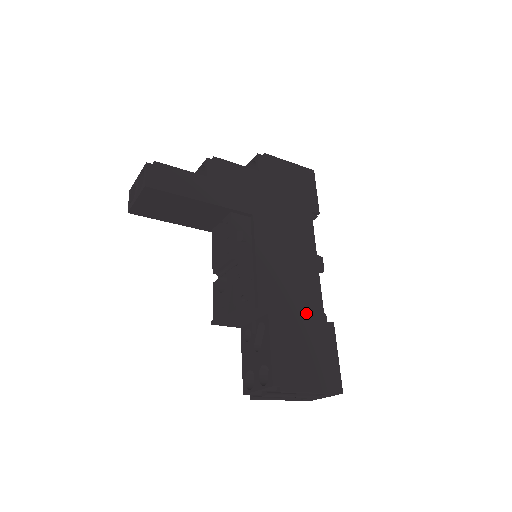
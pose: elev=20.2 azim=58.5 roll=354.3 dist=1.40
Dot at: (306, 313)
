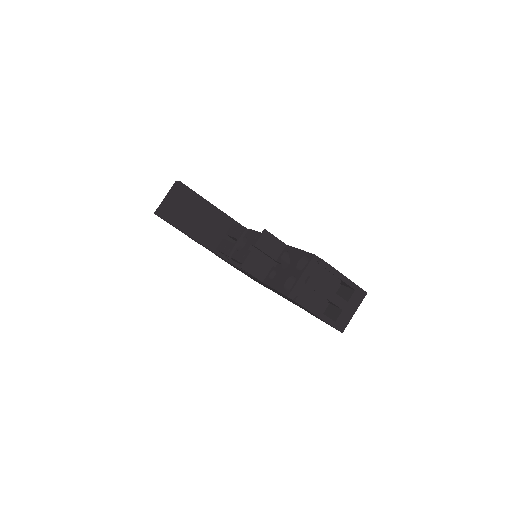
Dot at: occluded
